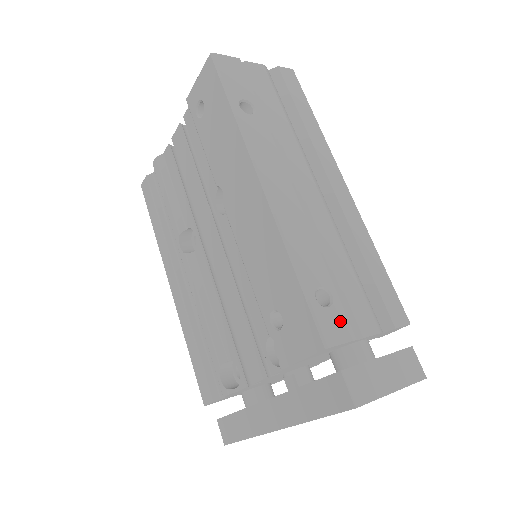
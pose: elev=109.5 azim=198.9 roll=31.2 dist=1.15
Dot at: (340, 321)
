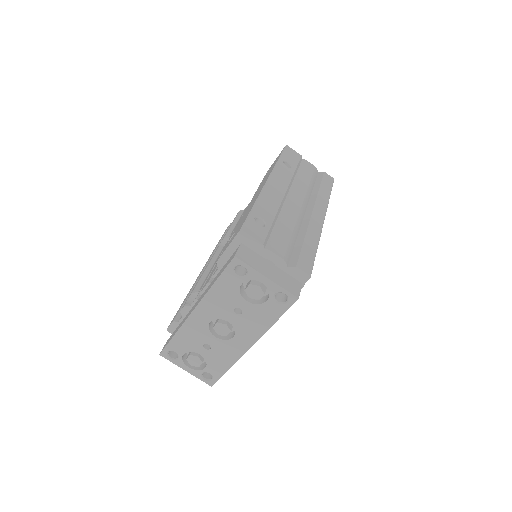
Dot at: (260, 233)
